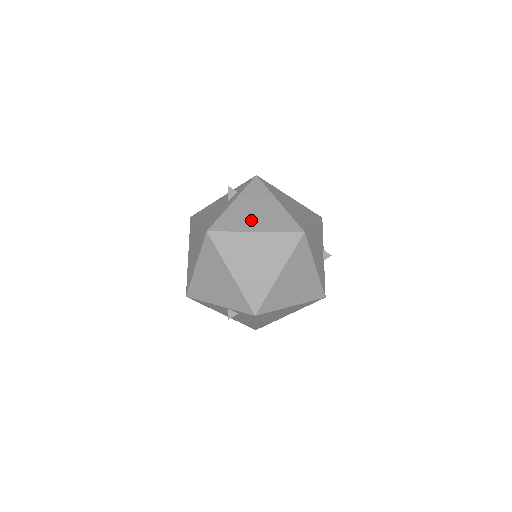
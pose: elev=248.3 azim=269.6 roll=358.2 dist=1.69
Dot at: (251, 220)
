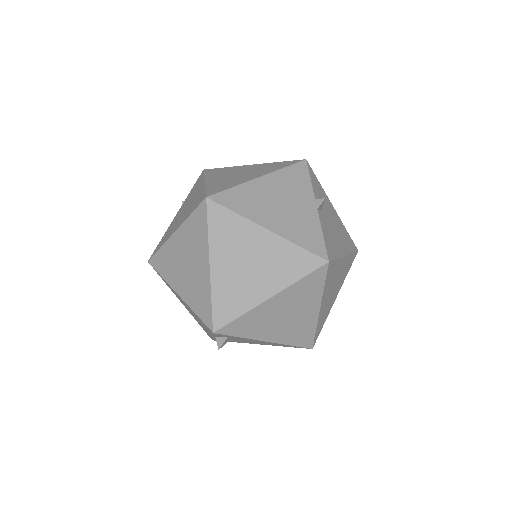
Dot at: (177, 222)
